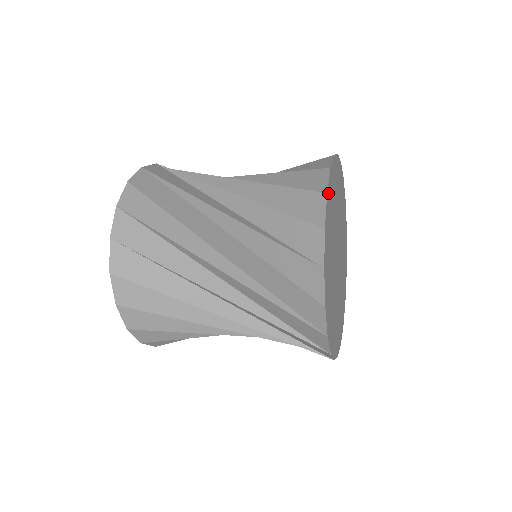
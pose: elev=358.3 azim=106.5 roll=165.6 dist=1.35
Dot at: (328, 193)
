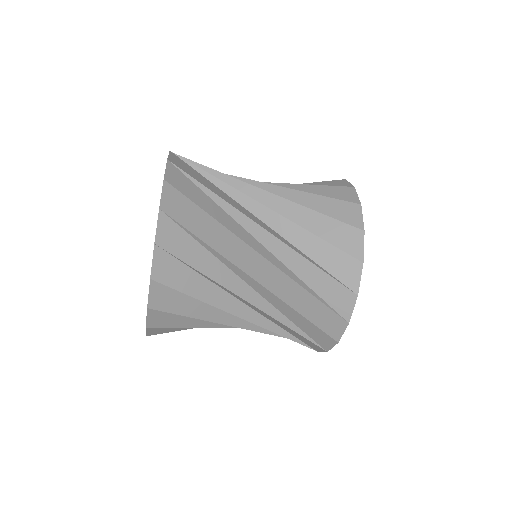
Dot at: (361, 229)
